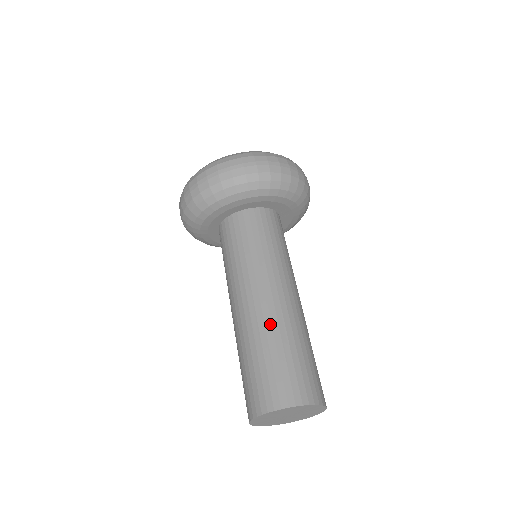
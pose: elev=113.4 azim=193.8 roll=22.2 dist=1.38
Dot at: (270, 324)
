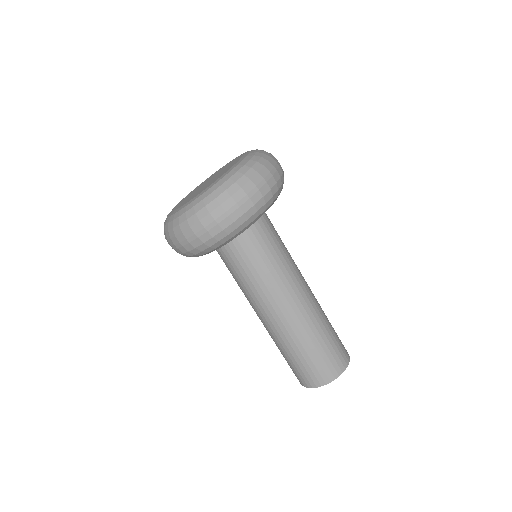
Dot at: (277, 339)
